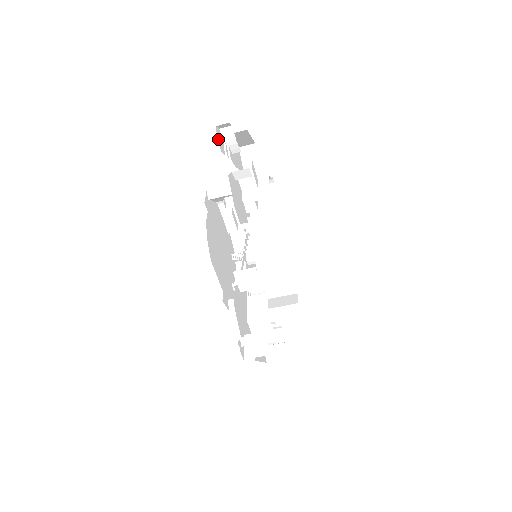
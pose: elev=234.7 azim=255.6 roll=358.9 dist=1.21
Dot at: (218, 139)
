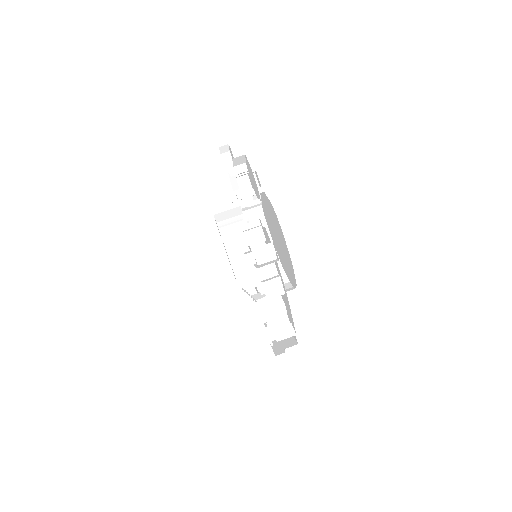
Dot at: occluded
